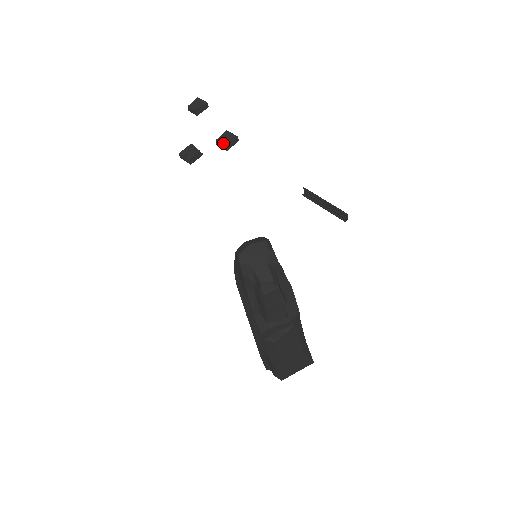
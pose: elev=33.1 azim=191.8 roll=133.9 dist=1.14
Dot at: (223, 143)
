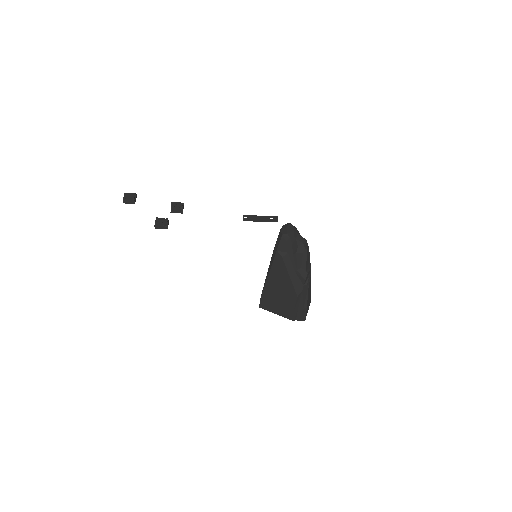
Dot at: (179, 209)
